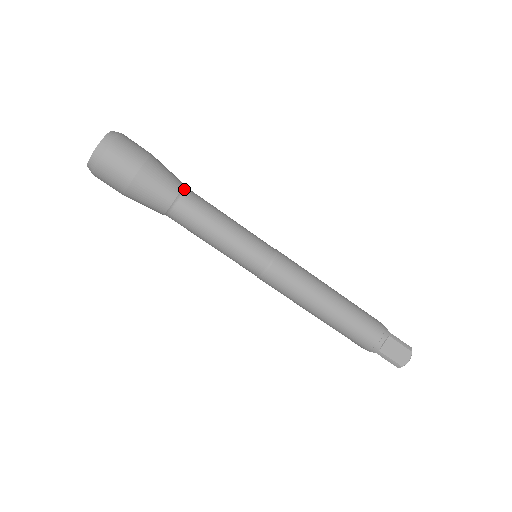
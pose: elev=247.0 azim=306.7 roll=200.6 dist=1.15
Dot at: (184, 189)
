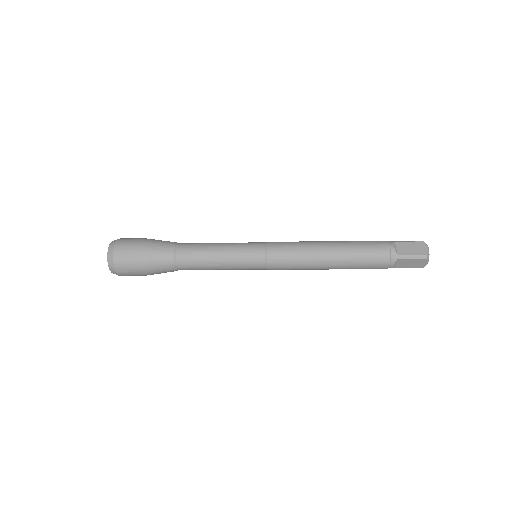
Dot at: (175, 257)
